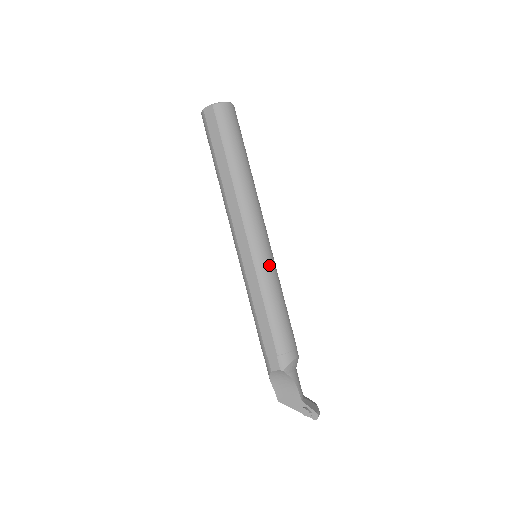
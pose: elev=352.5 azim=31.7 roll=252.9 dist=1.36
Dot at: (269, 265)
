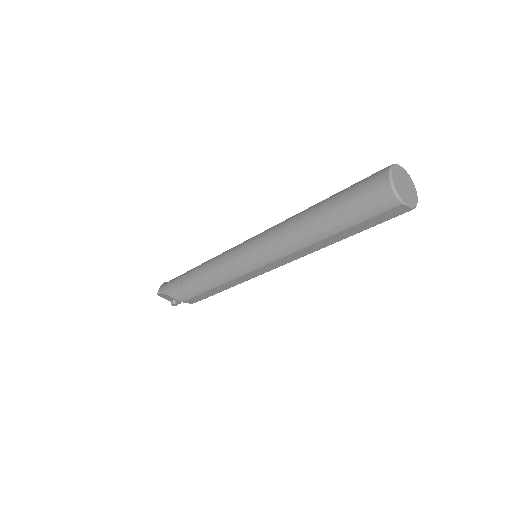
Dot at: occluded
